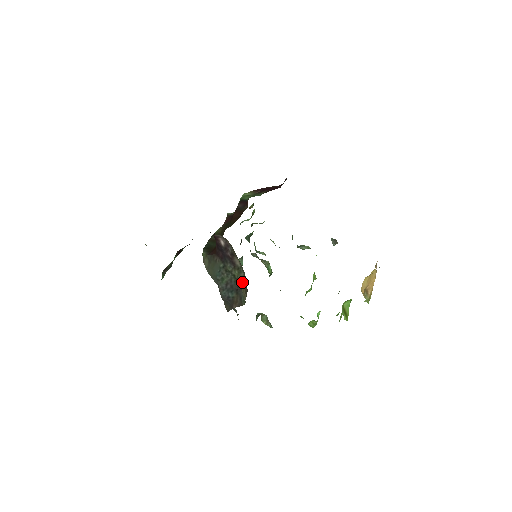
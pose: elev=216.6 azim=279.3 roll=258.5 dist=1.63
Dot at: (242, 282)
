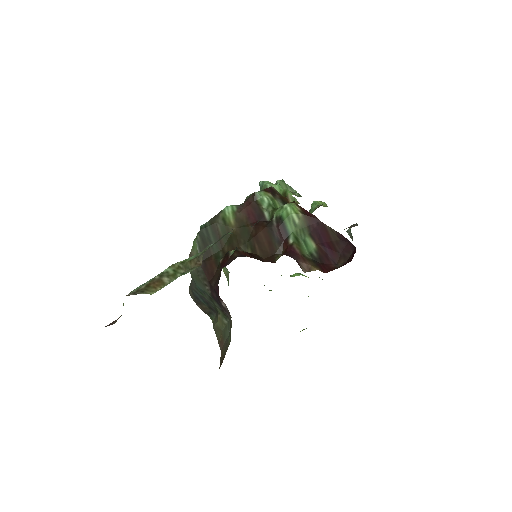
Dot at: (221, 325)
